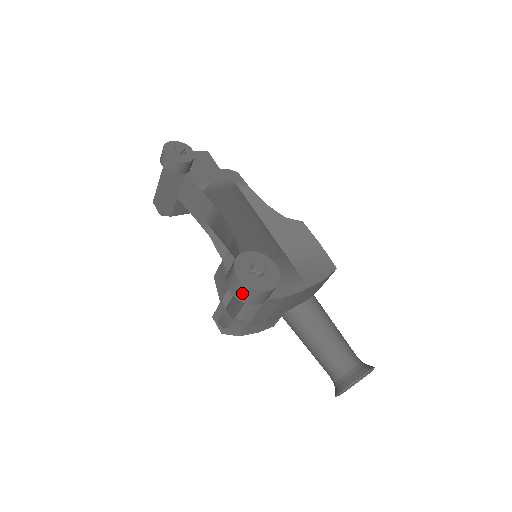
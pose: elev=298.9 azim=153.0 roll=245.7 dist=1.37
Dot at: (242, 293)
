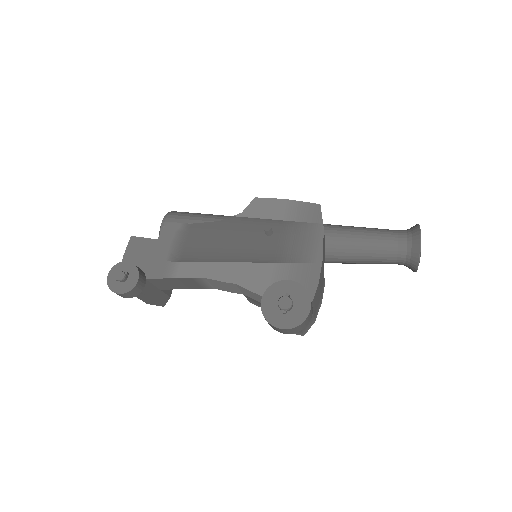
Dot at: (296, 330)
